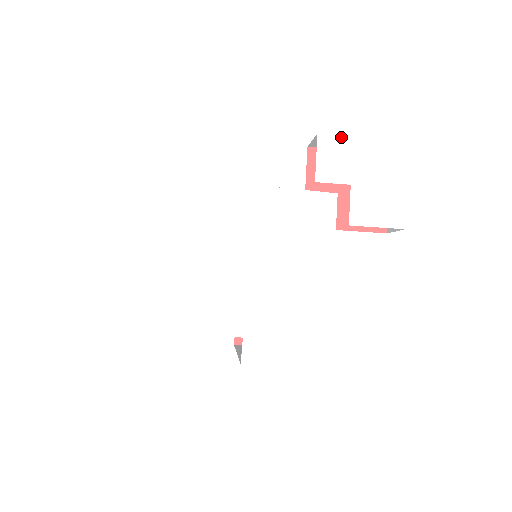
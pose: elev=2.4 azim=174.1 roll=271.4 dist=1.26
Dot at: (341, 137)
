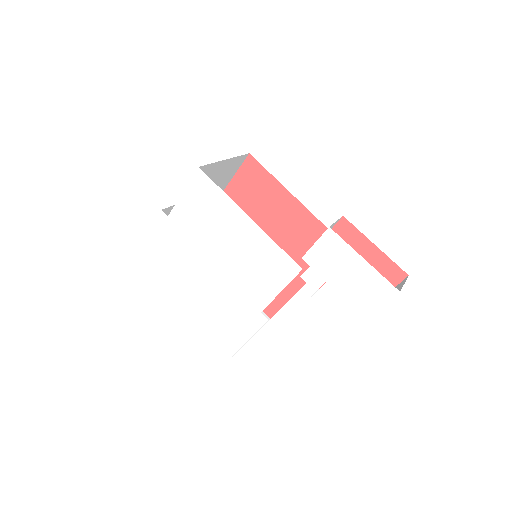
Dot at: (346, 244)
